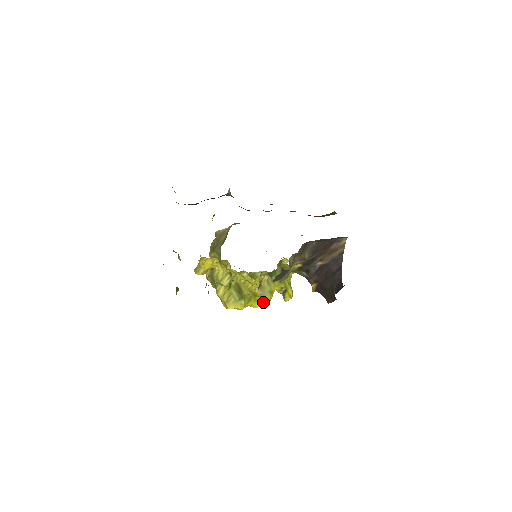
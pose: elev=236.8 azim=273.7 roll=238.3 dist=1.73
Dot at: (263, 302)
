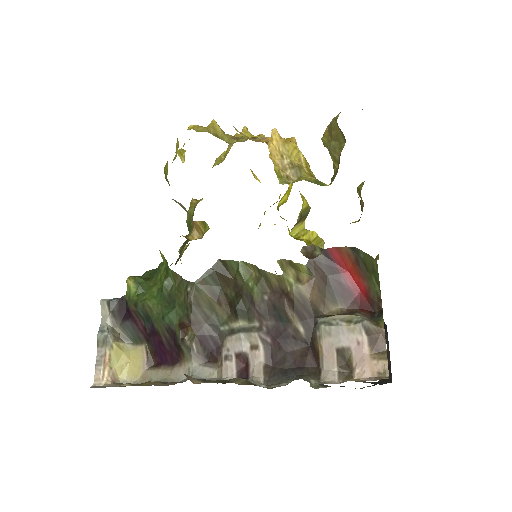
Dot at: occluded
